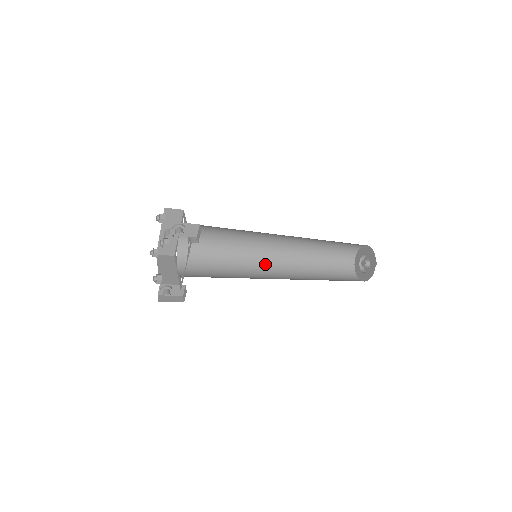
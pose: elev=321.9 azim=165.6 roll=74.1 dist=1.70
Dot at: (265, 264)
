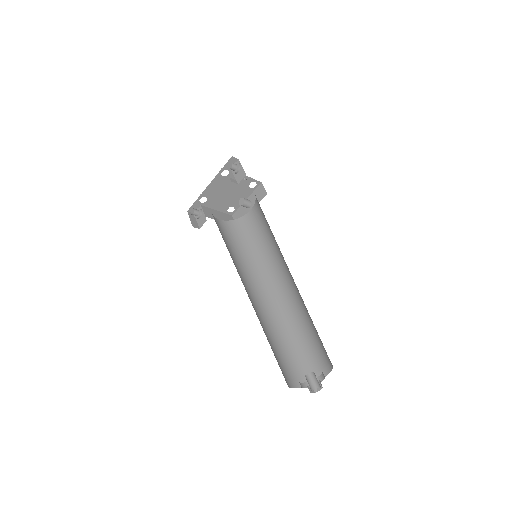
Dot at: (260, 285)
